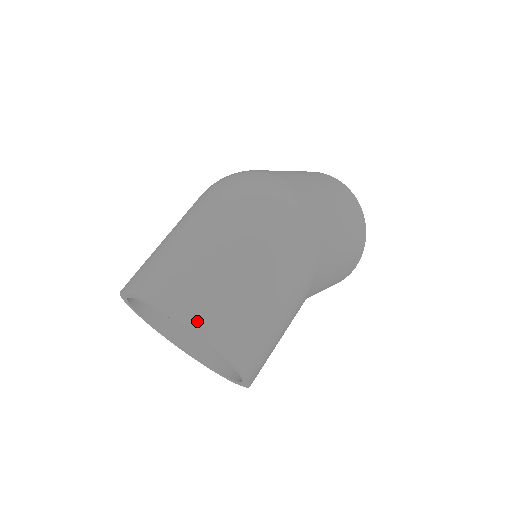
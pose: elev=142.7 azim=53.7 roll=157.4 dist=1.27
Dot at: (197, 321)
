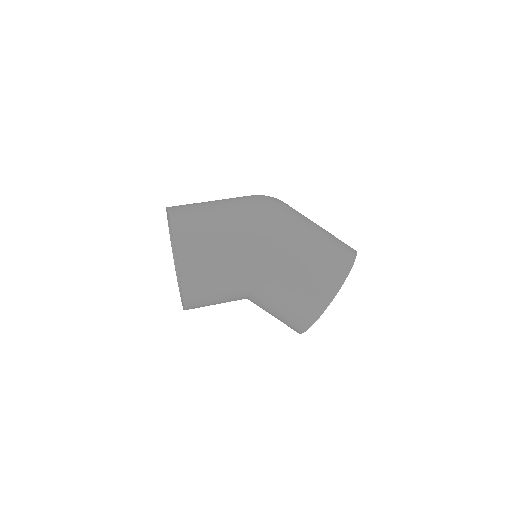
Dot at: (173, 207)
